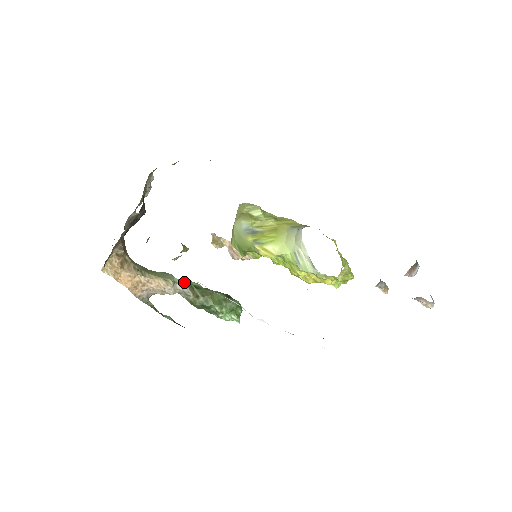
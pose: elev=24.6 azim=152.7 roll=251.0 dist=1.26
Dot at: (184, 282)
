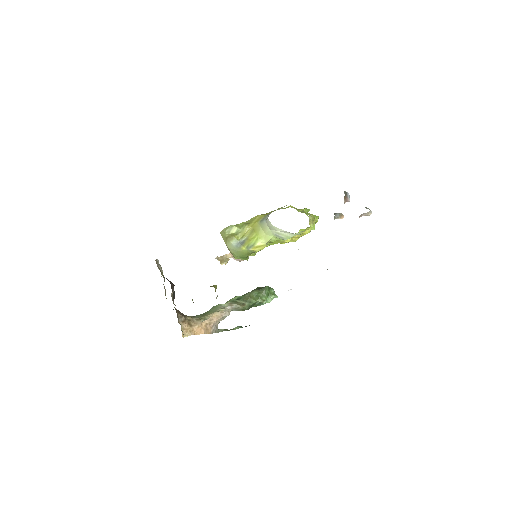
Dot at: (229, 303)
